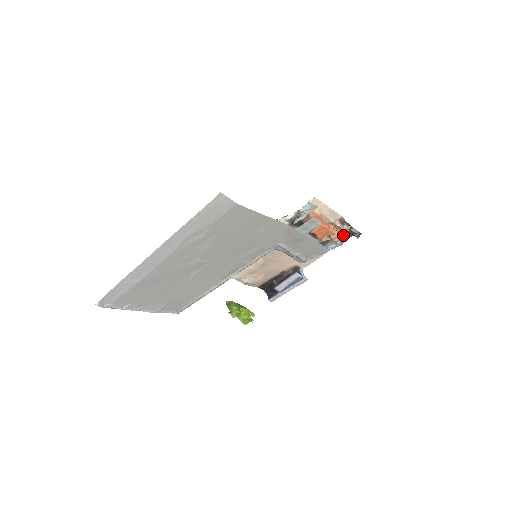
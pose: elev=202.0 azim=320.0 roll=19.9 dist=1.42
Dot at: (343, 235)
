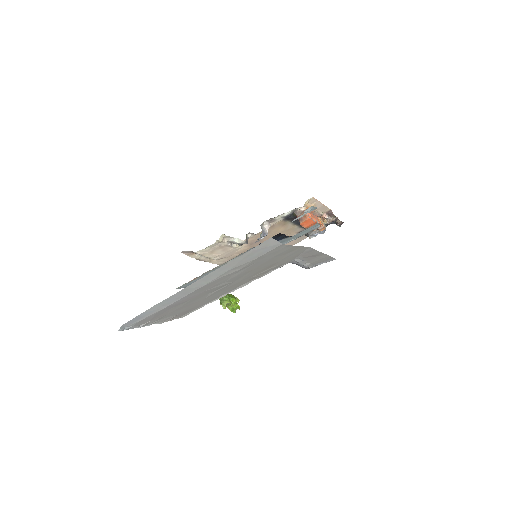
Dot at: (326, 223)
